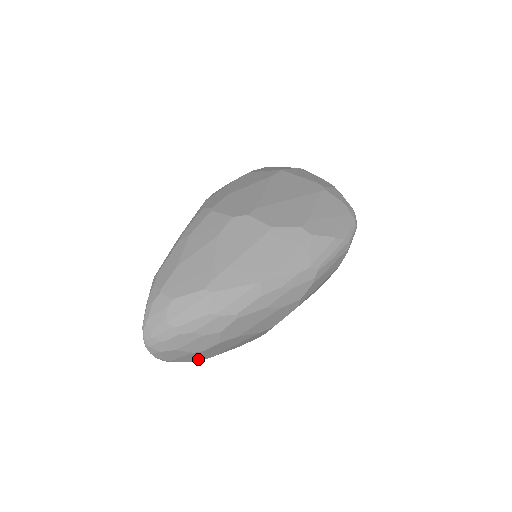
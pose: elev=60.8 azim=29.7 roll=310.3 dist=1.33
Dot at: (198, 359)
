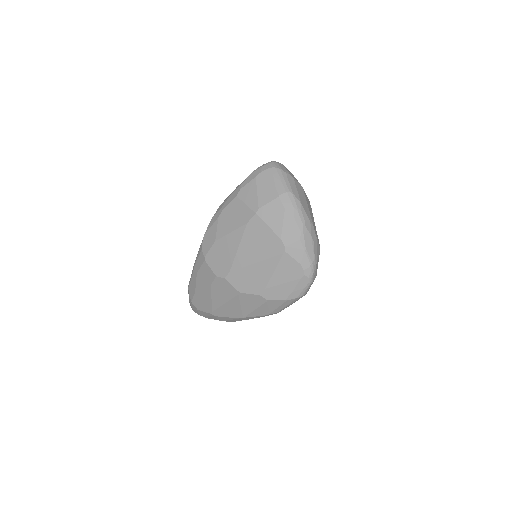
Dot at: occluded
